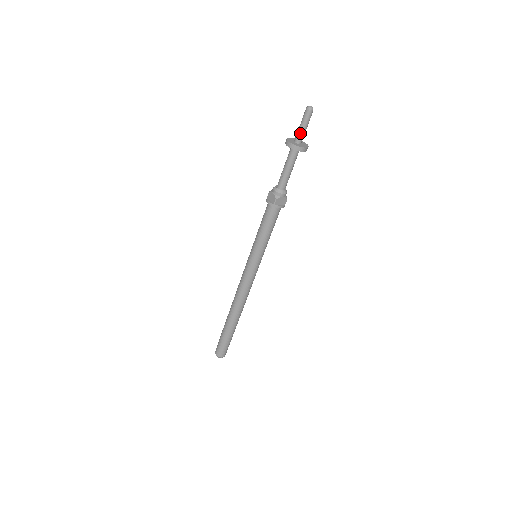
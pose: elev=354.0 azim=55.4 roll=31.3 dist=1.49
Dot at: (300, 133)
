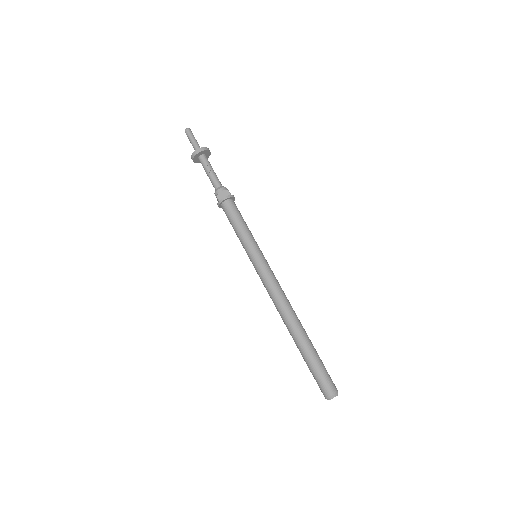
Dot at: (197, 144)
